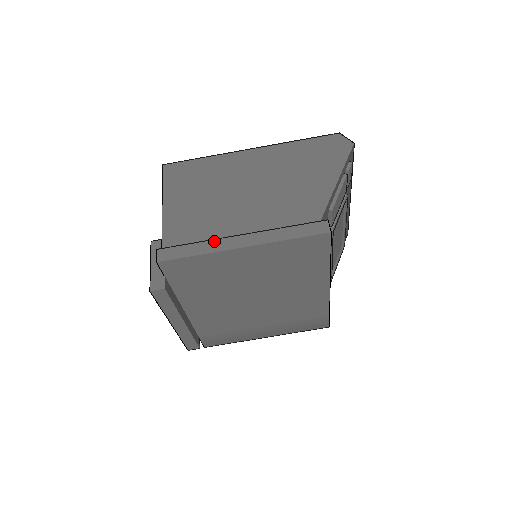
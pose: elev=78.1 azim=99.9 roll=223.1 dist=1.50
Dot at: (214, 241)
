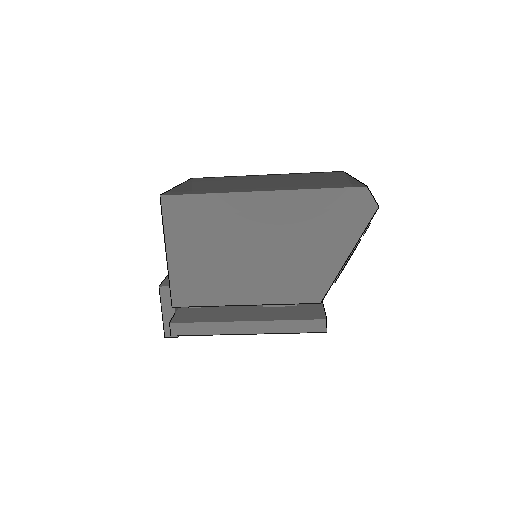
Dot at: (222, 323)
